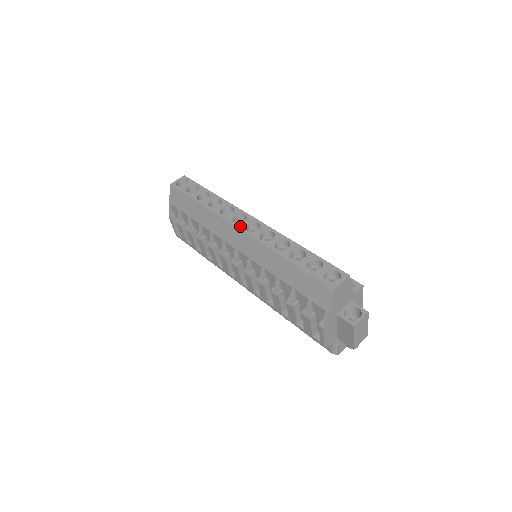
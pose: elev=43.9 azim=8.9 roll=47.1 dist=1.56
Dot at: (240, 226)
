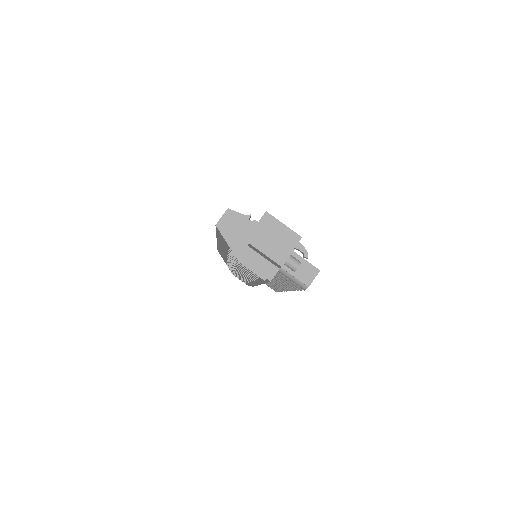
Dot at: occluded
